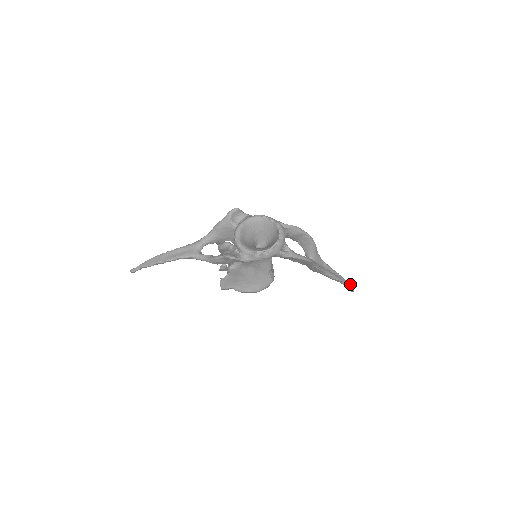
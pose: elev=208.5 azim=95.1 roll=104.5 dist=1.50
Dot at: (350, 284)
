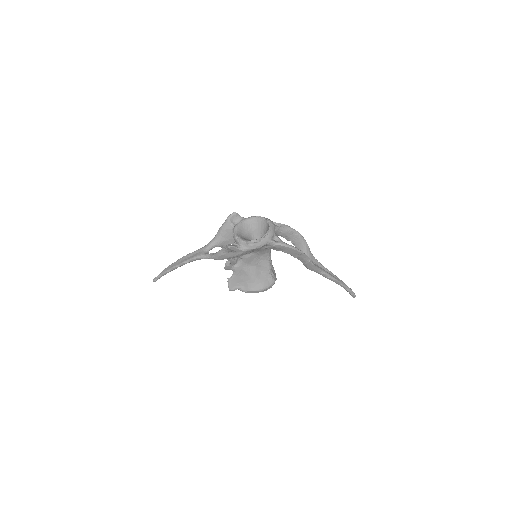
Dot at: (349, 288)
